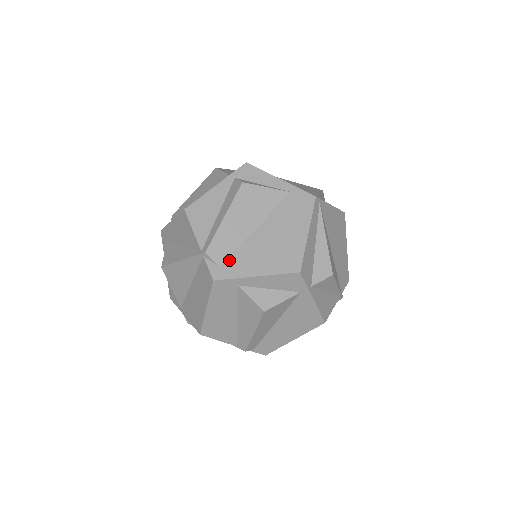
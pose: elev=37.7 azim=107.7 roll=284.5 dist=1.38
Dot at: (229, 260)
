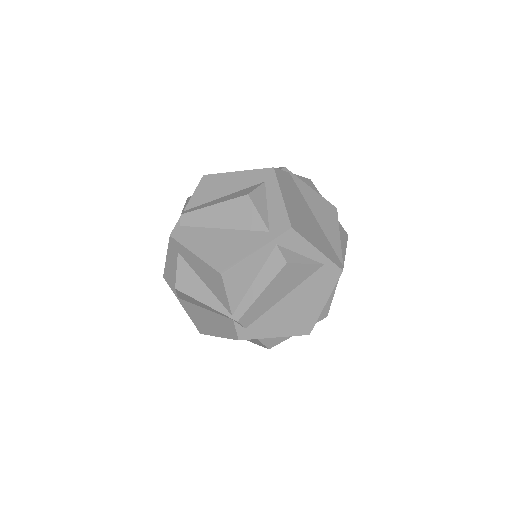
Dot at: (255, 324)
